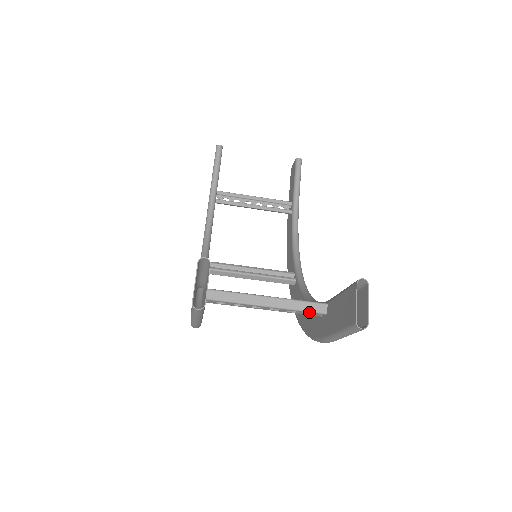
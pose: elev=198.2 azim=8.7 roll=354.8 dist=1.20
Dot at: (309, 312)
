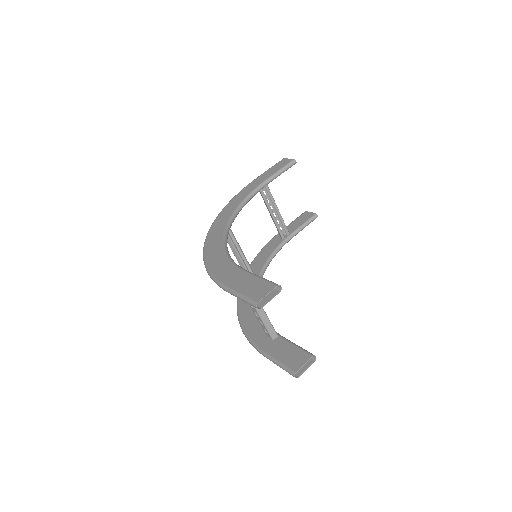
Dot at: (268, 332)
